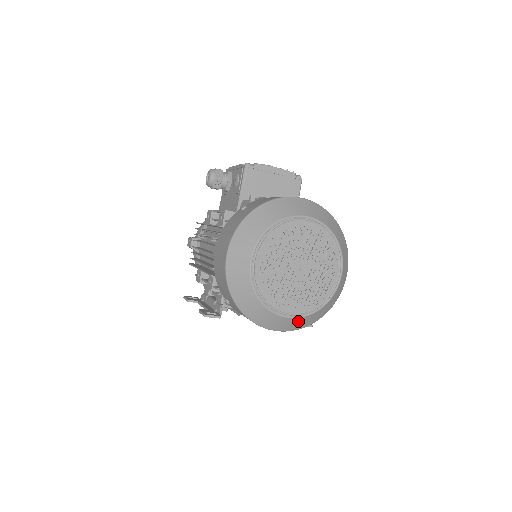
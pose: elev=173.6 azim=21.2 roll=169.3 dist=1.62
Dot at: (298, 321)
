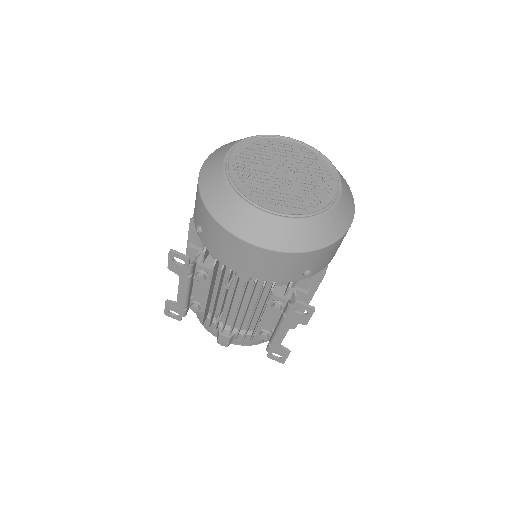
Dot at: (278, 226)
